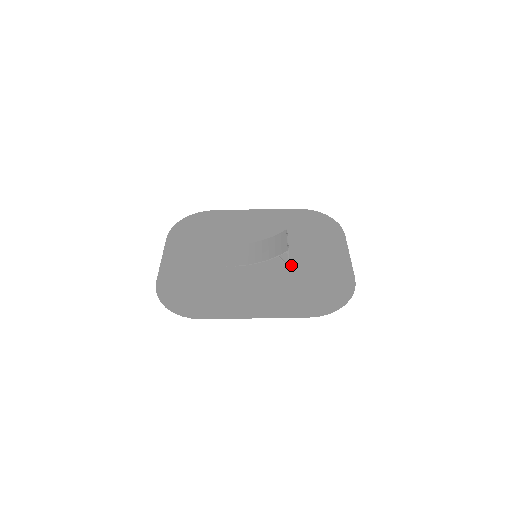
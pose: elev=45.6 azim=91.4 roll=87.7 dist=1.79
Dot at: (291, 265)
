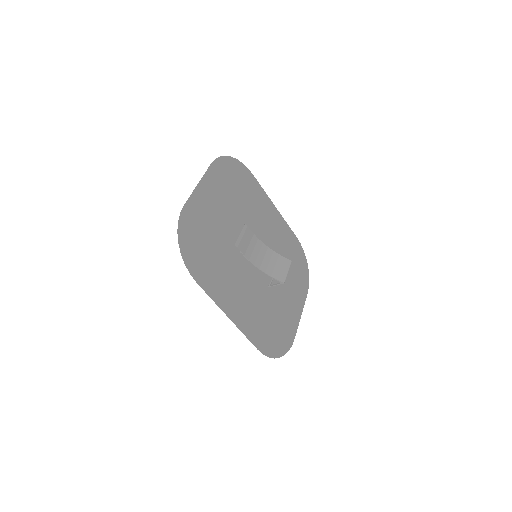
Dot at: (270, 289)
